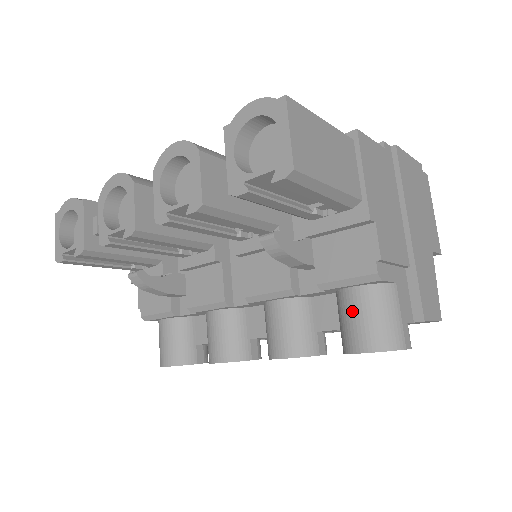
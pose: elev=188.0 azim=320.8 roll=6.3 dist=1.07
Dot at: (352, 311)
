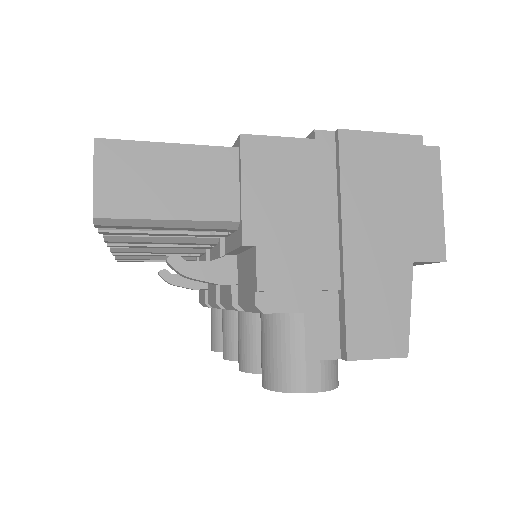
Dot at: (261, 339)
